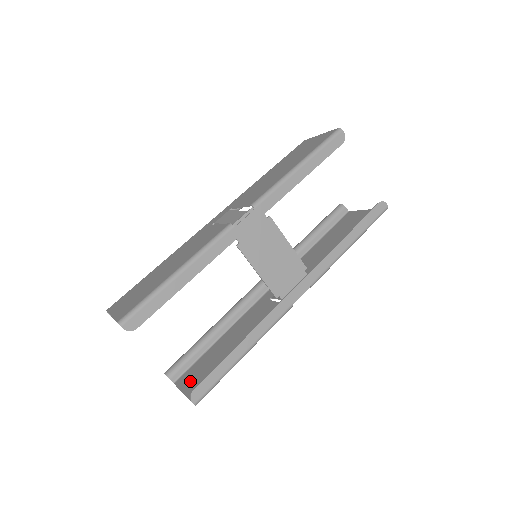
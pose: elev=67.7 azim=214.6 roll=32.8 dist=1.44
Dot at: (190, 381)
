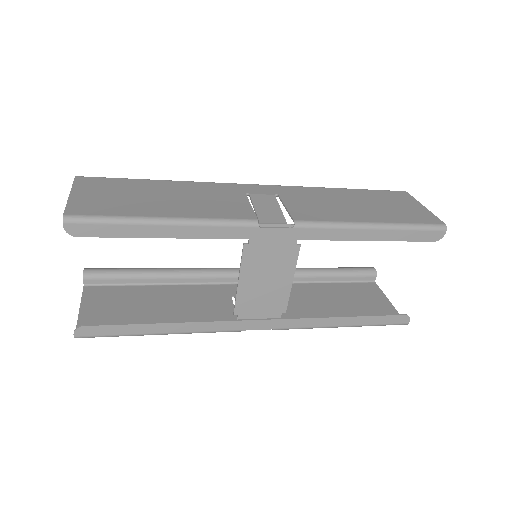
Dot at: (96, 302)
